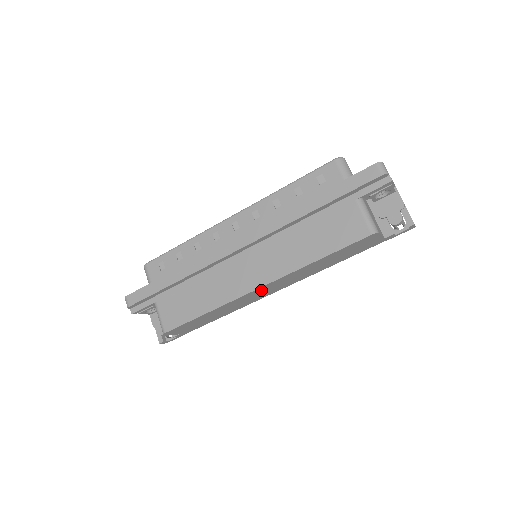
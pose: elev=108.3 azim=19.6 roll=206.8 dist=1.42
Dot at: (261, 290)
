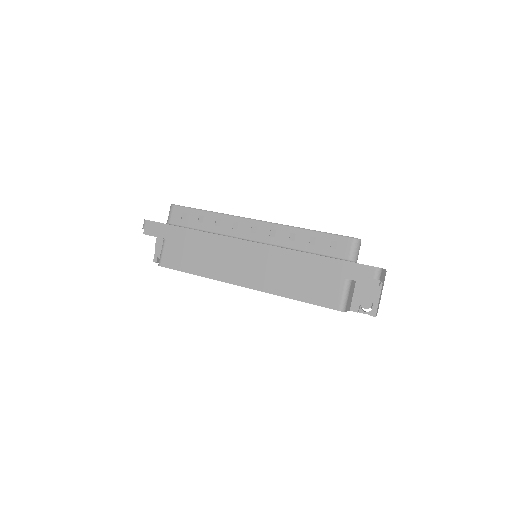
Dot at: occluded
